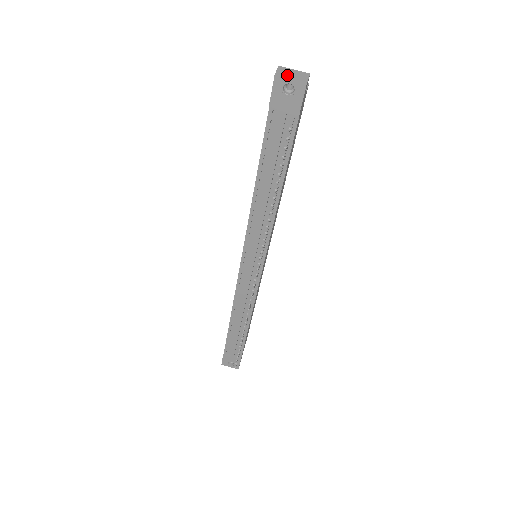
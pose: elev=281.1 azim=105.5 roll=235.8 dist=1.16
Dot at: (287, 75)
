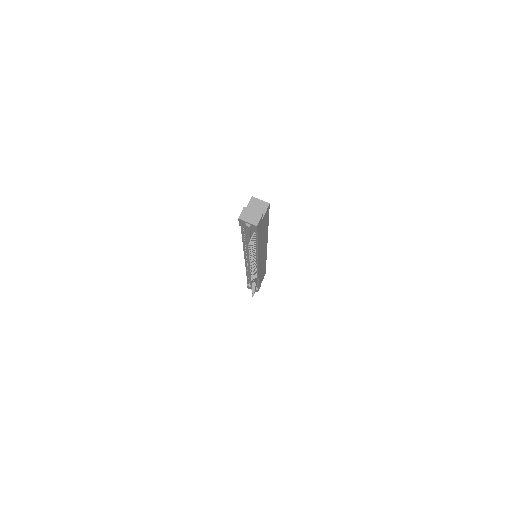
Dot at: (246, 219)
